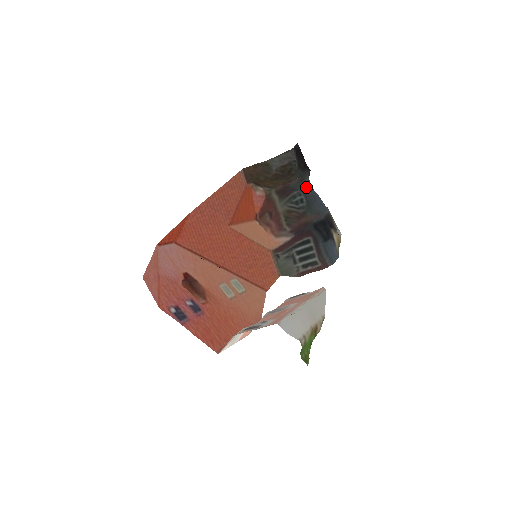
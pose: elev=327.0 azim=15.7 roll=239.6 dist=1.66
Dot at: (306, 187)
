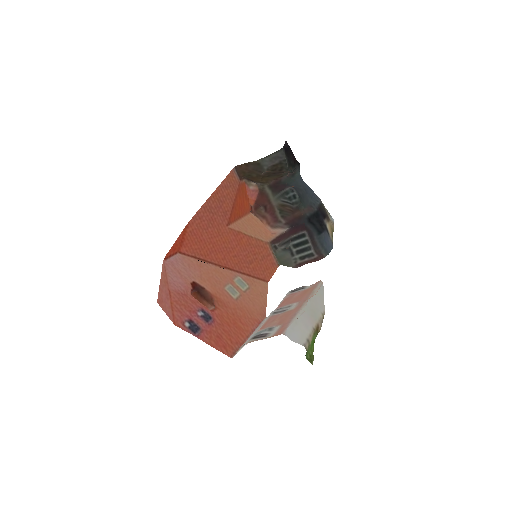
Dot at: (297, 181)
